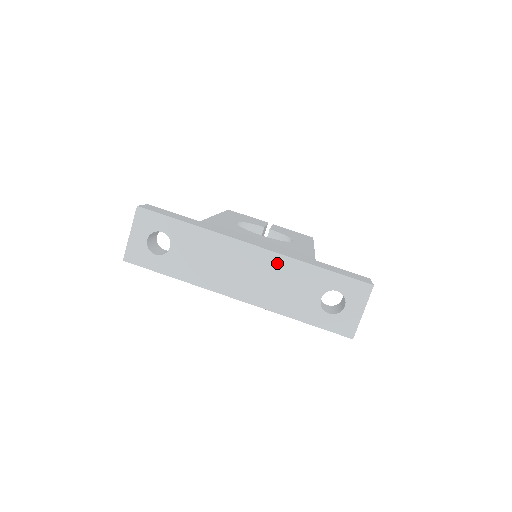
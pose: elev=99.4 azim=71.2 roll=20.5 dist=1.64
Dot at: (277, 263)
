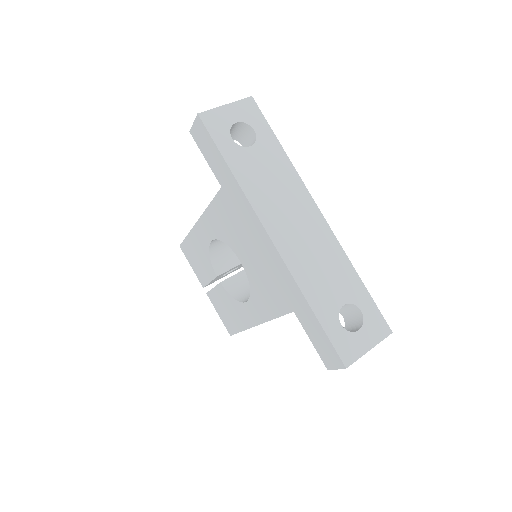
Dot at: (329, 243)
